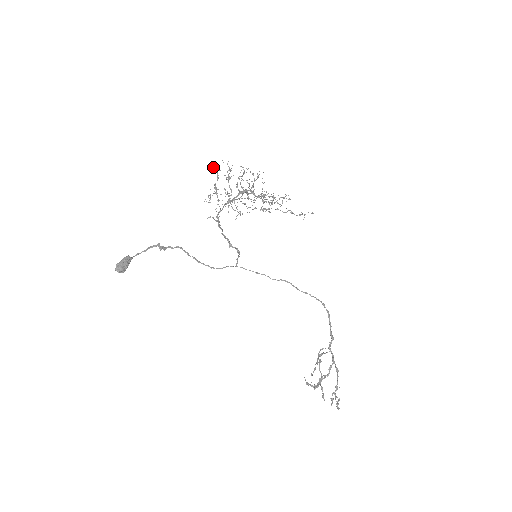
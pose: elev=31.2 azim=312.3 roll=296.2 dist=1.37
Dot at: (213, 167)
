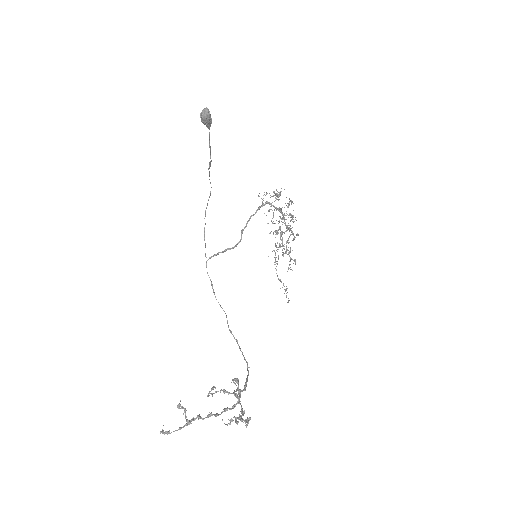
Dot at: occluded
